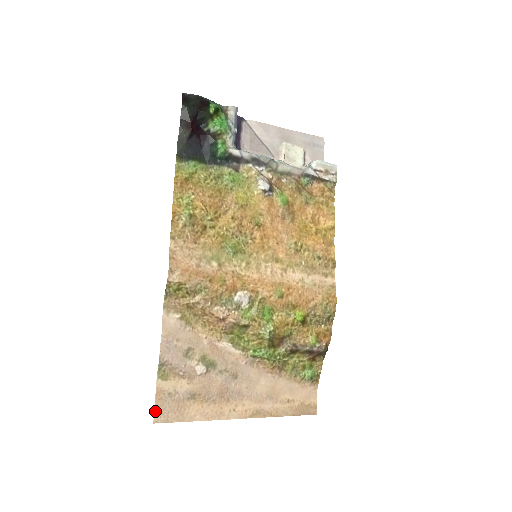
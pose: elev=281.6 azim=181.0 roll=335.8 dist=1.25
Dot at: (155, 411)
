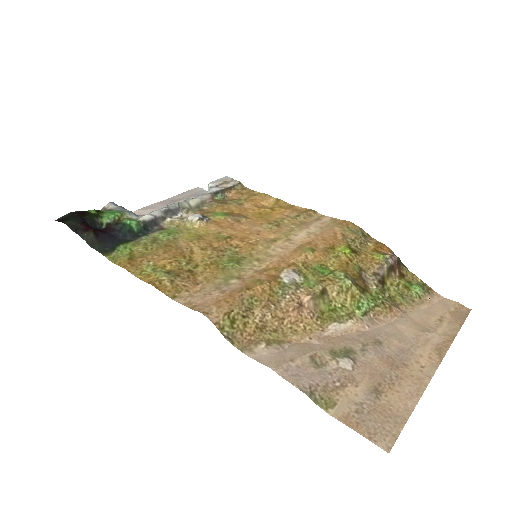
Dot at: (371, 441)
